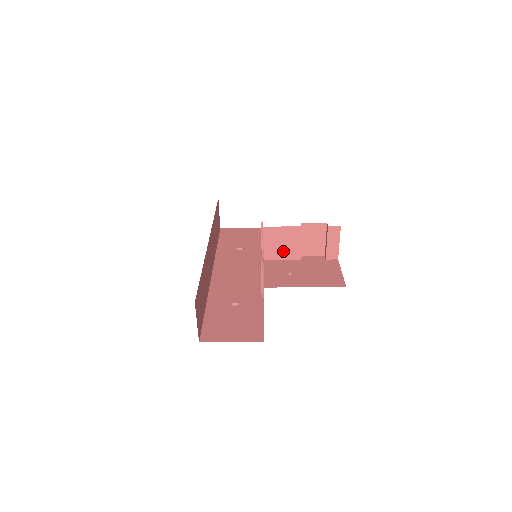
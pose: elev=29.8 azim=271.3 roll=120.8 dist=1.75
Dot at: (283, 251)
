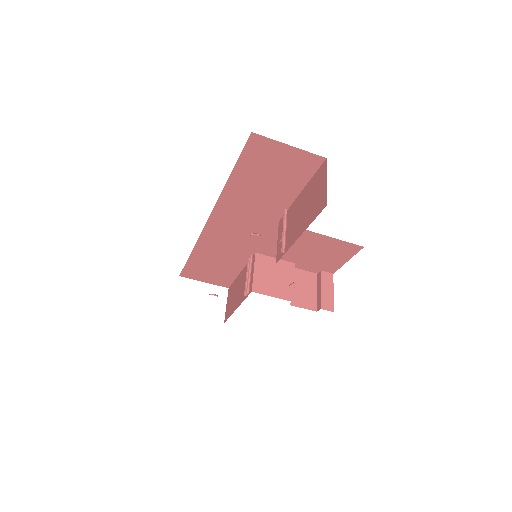
Dot at: (274, 286)
